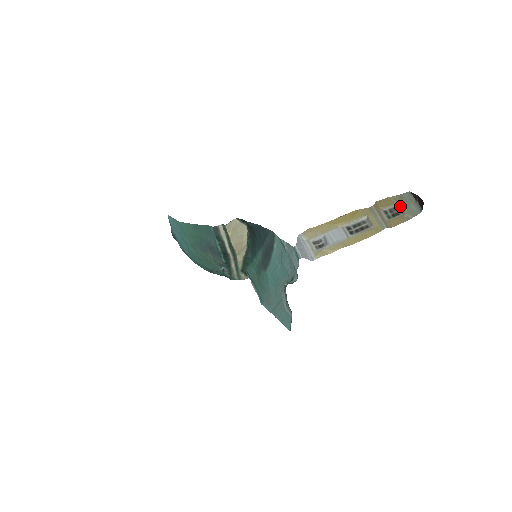
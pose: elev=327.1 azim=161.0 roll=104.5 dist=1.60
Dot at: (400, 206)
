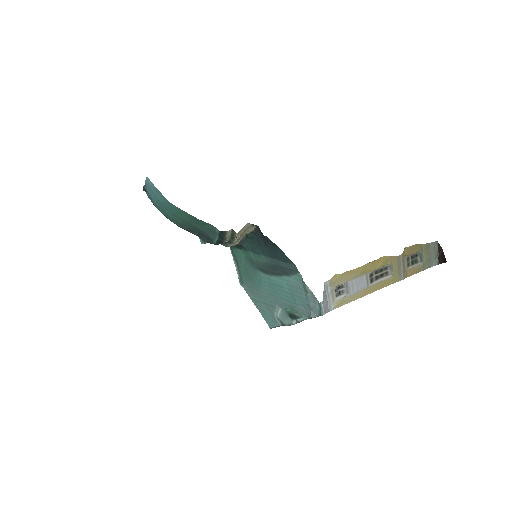
Dot at: (423, 255)
